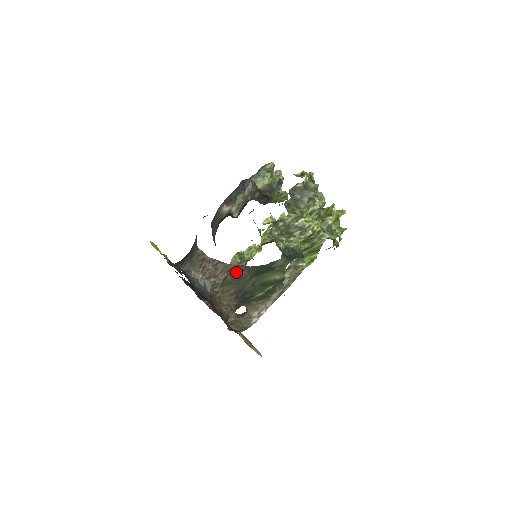
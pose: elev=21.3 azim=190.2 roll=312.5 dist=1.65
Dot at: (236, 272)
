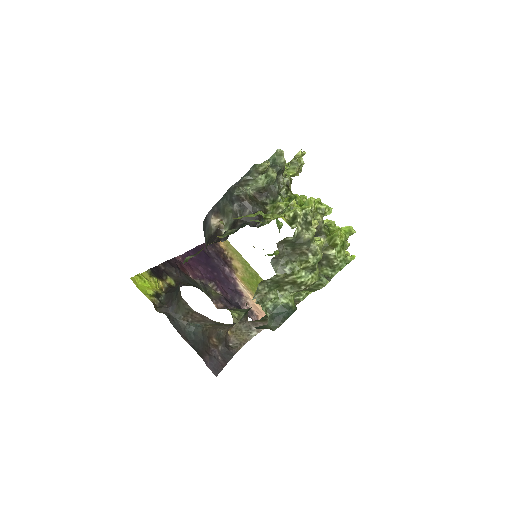
Dot at: (224, 324)
